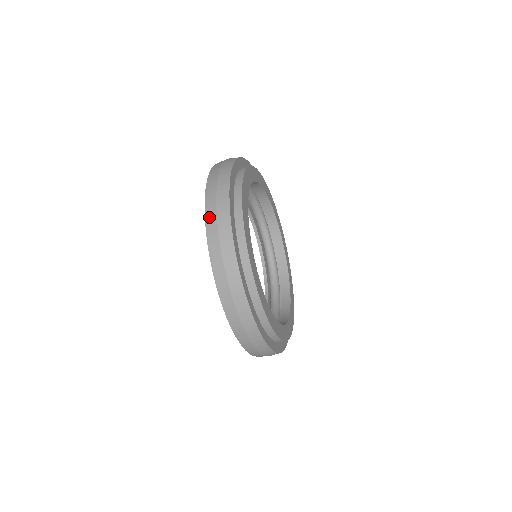
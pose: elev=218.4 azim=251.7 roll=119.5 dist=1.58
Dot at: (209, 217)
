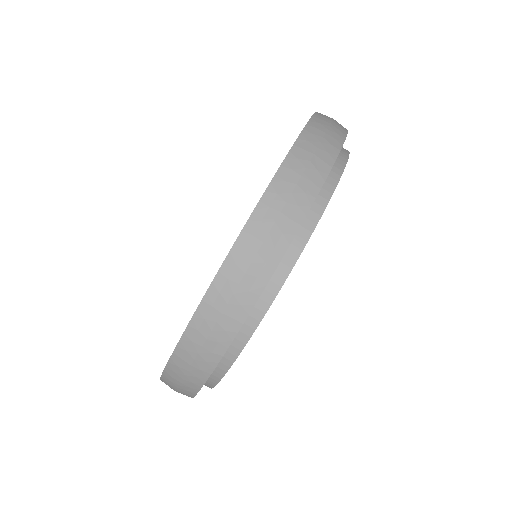
Dot at: occluded
